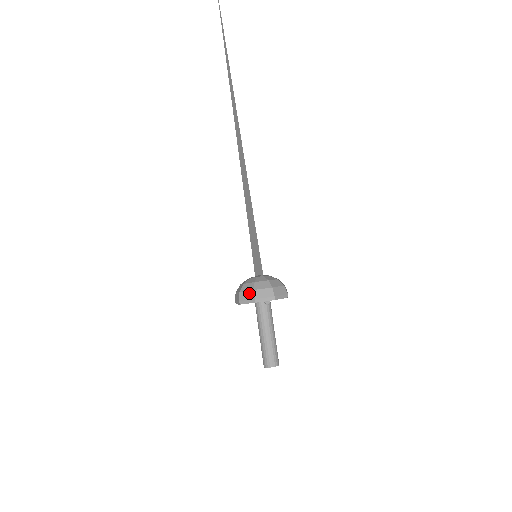
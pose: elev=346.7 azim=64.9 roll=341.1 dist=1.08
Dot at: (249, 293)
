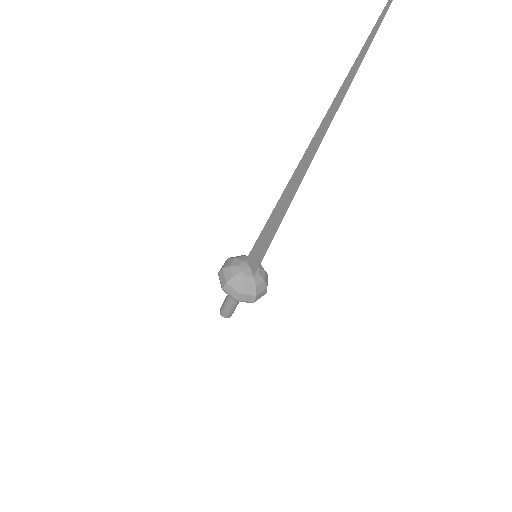
Dot at: (234, 292)
